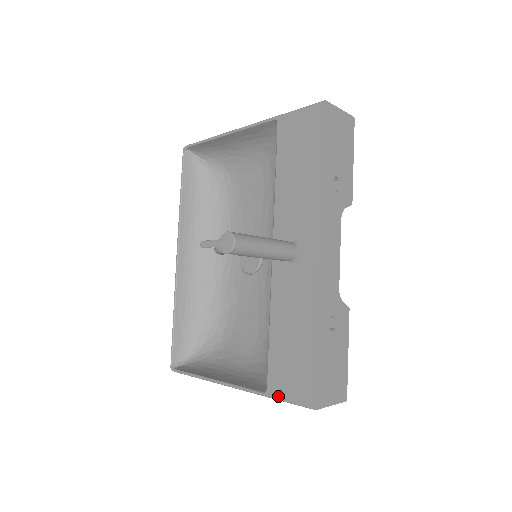
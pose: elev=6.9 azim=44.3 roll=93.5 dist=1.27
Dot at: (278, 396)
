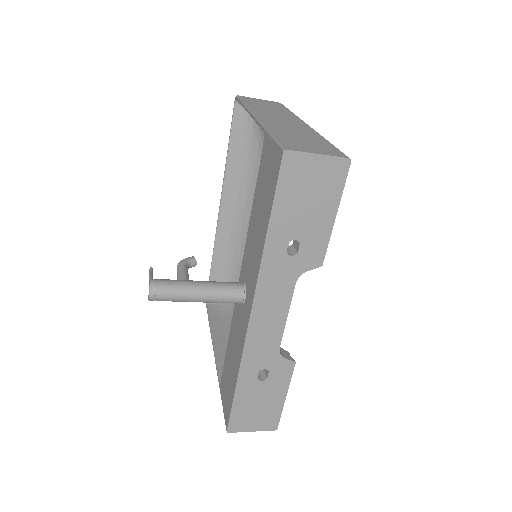
Dot at: (221, 397)
